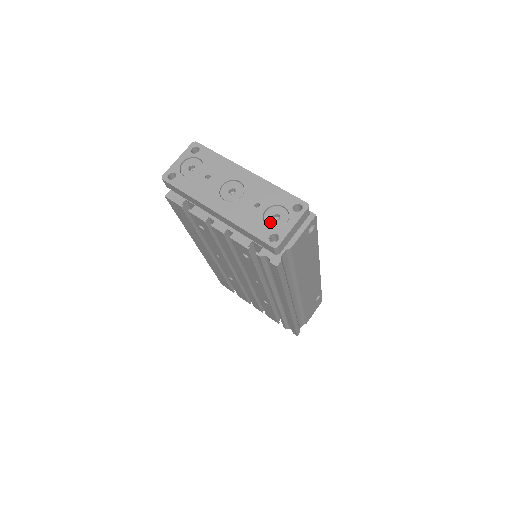
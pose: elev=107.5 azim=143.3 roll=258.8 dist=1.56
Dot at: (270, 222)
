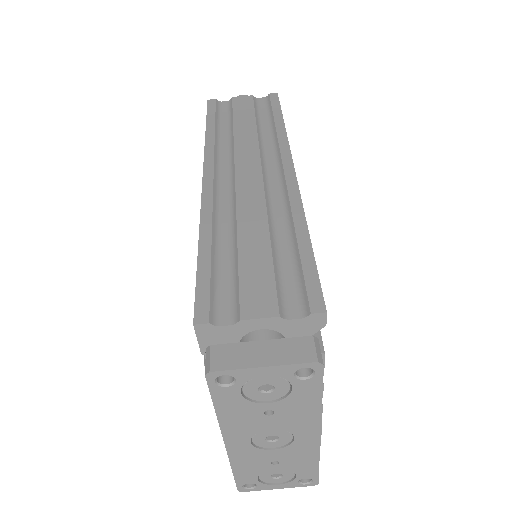
Dot at: (265, 477)
